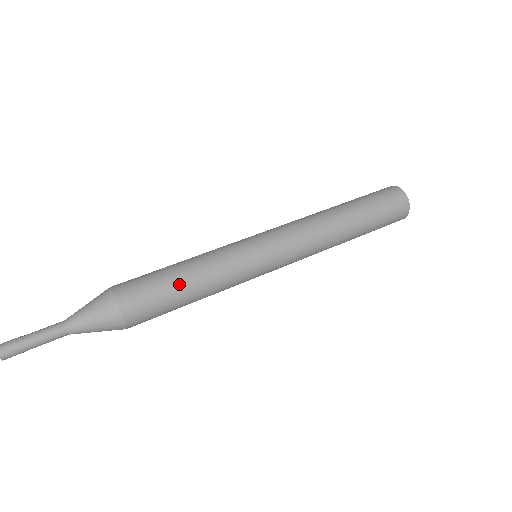
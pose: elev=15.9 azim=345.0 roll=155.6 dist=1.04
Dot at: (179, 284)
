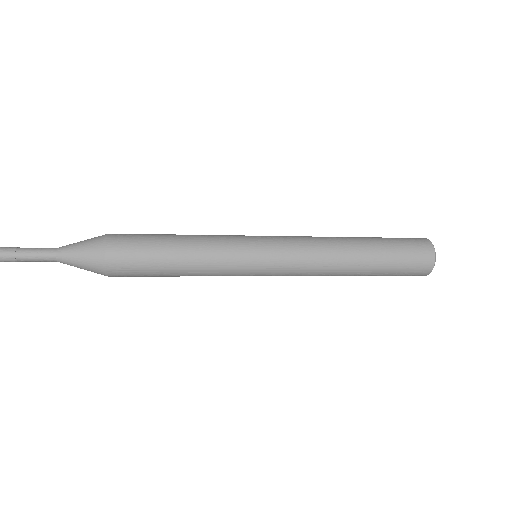
Dot at: (168, 241)
